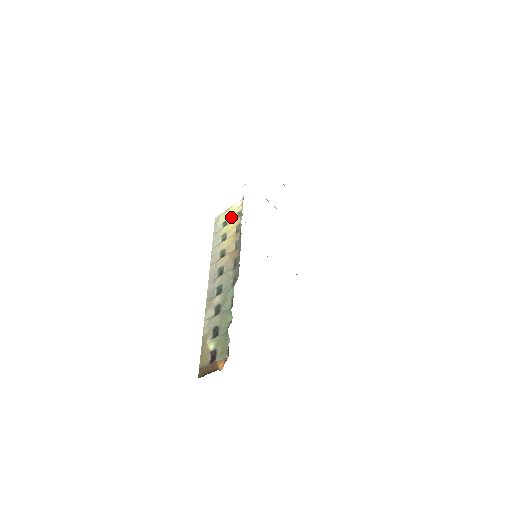
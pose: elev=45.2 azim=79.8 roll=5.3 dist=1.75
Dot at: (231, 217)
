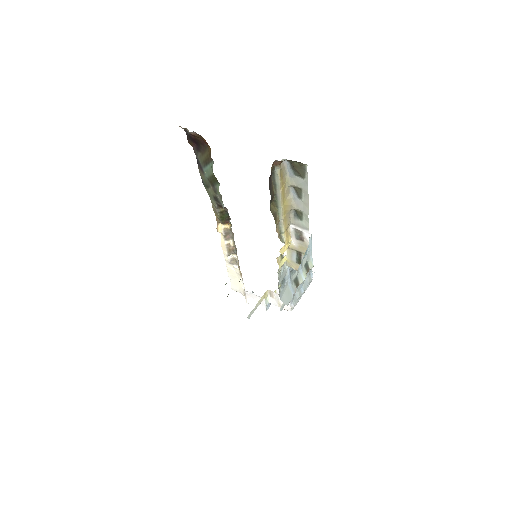
Dot at: occluded
